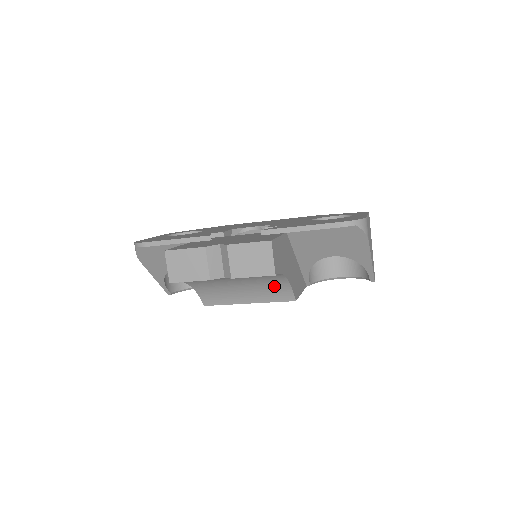
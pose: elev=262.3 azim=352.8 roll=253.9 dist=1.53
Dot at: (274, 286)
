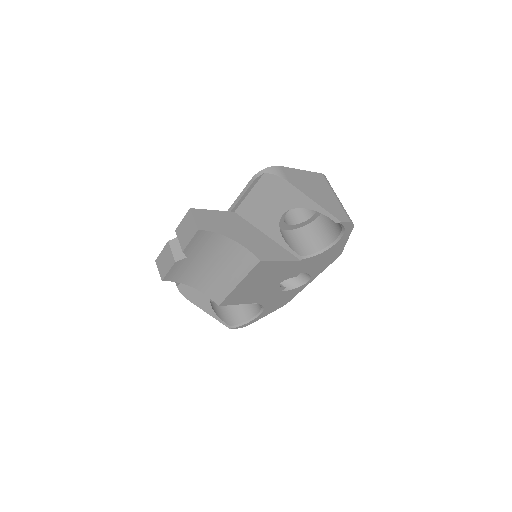
Dot at: (236, 255)
